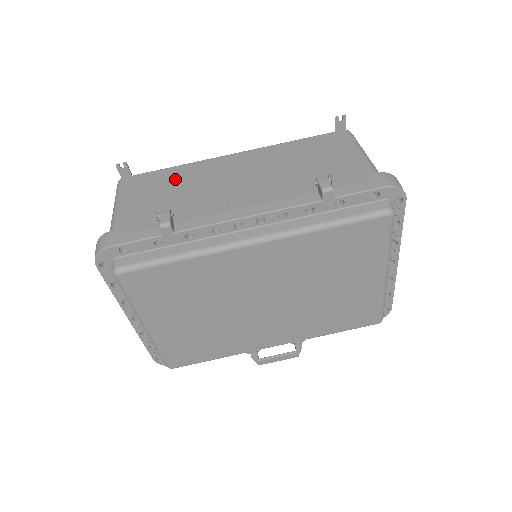
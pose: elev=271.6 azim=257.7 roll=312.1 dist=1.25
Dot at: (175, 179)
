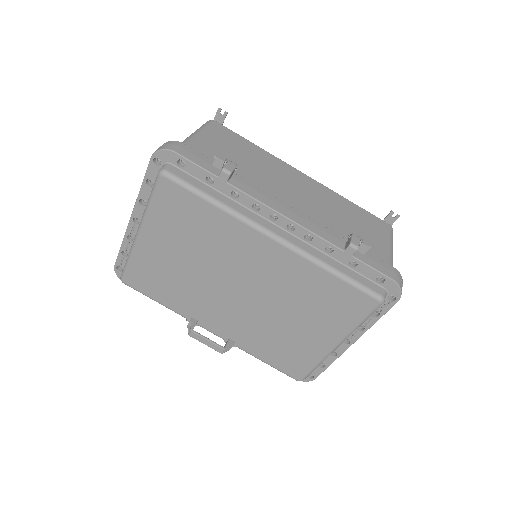
Dot at: (251, 153)
